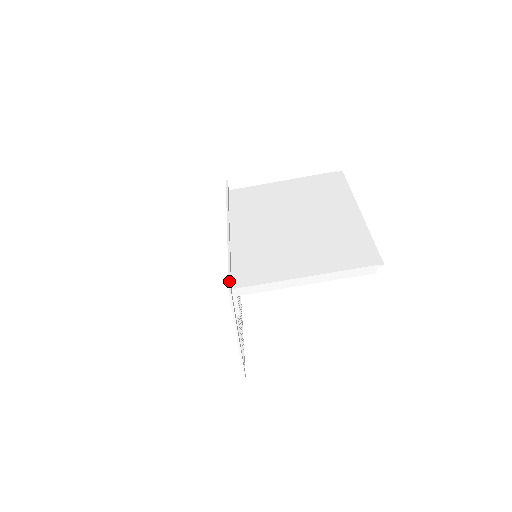
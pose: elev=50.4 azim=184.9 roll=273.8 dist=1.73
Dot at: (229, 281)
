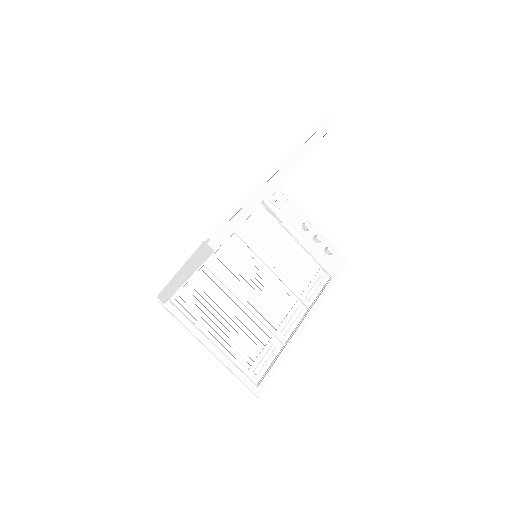
Dot at: occluded
